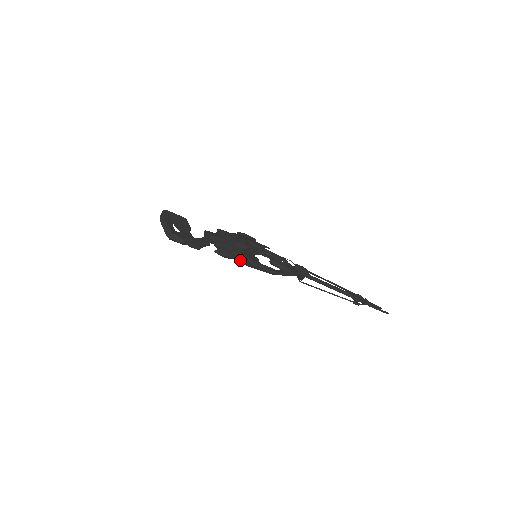
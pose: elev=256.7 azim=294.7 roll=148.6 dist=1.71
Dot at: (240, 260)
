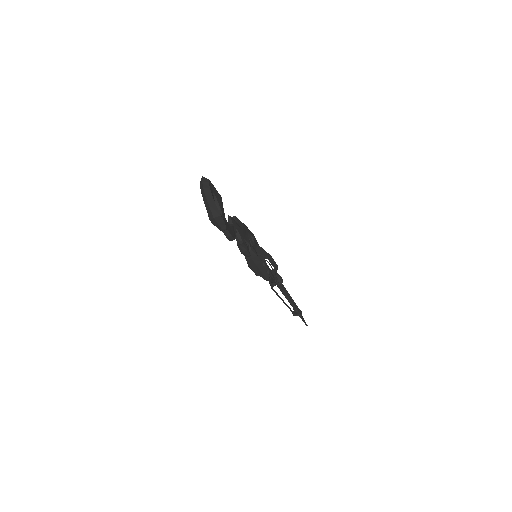
Dot at: (249, 259)
